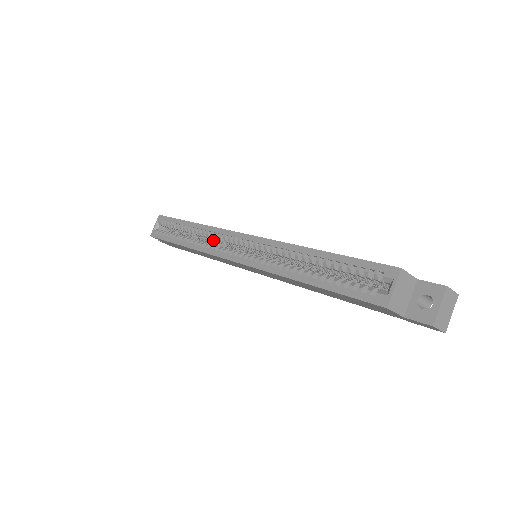
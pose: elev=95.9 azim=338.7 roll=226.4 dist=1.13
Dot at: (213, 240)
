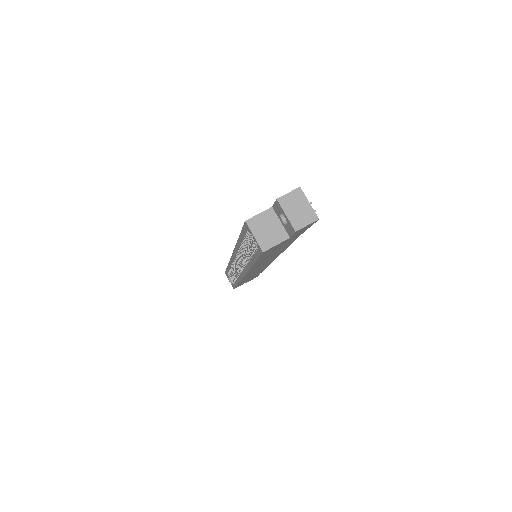
Dot at: (240, 267)
